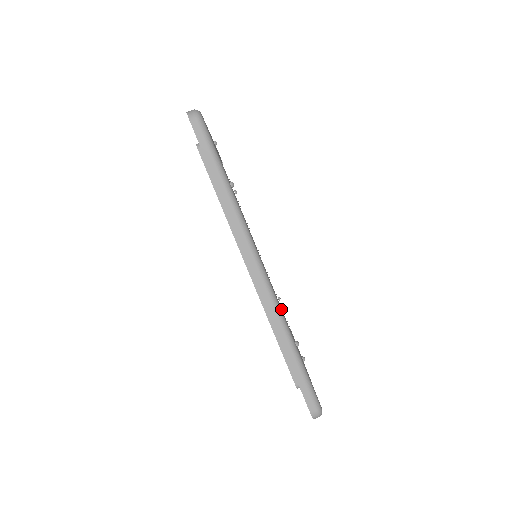
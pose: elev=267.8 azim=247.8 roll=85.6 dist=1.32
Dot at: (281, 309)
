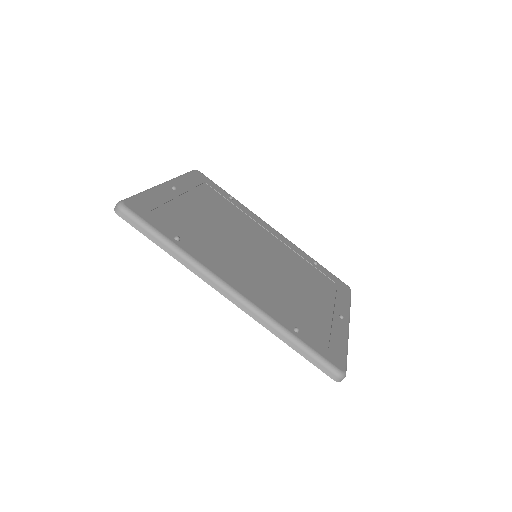
Dot at: (269, 309)
